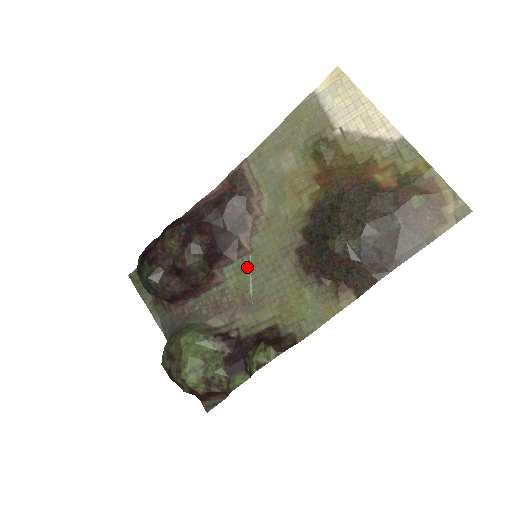
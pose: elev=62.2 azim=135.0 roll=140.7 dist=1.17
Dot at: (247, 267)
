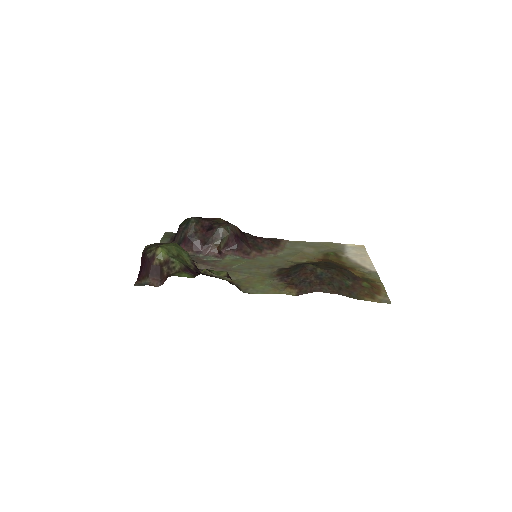
Dot at: (243, 261)
